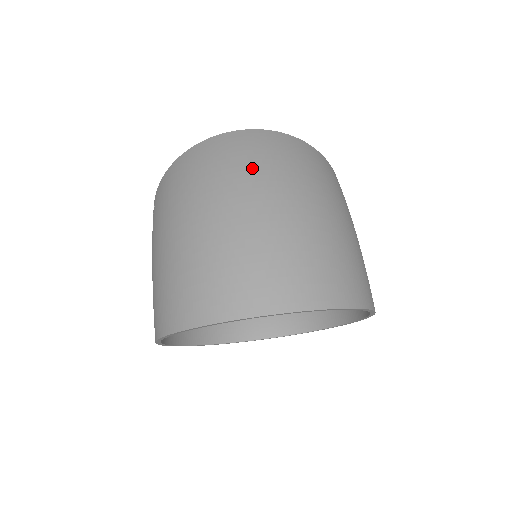
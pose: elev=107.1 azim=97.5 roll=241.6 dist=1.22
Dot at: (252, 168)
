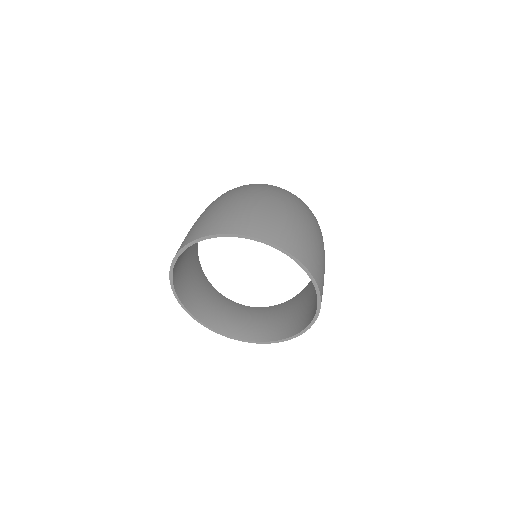
Dot at: (279, 194)
